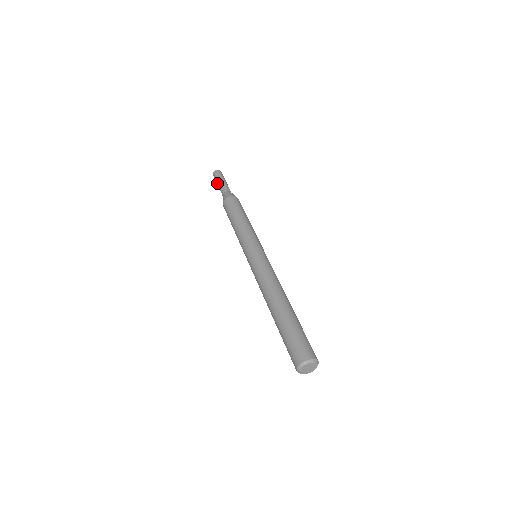
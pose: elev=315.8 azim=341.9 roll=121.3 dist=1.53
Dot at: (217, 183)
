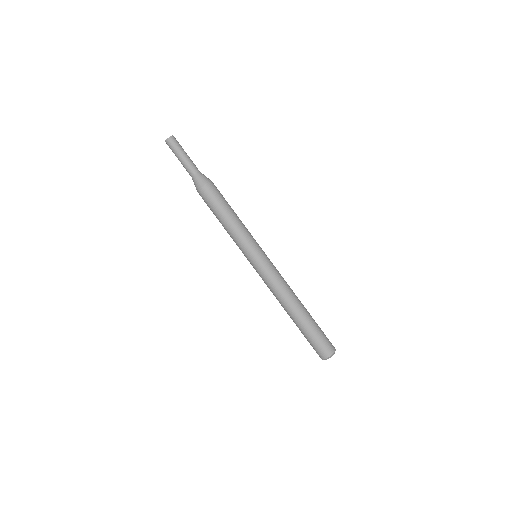
Dot at: occluded
